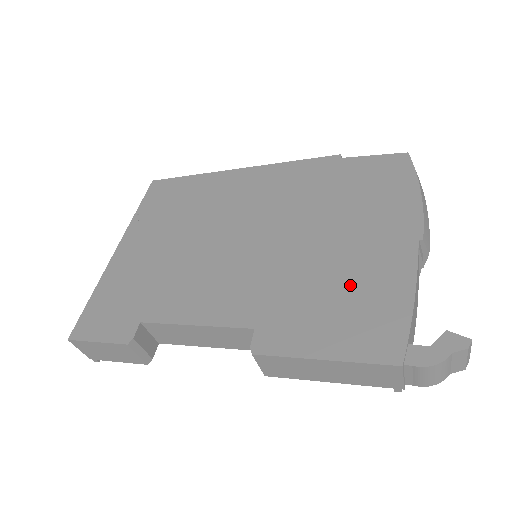
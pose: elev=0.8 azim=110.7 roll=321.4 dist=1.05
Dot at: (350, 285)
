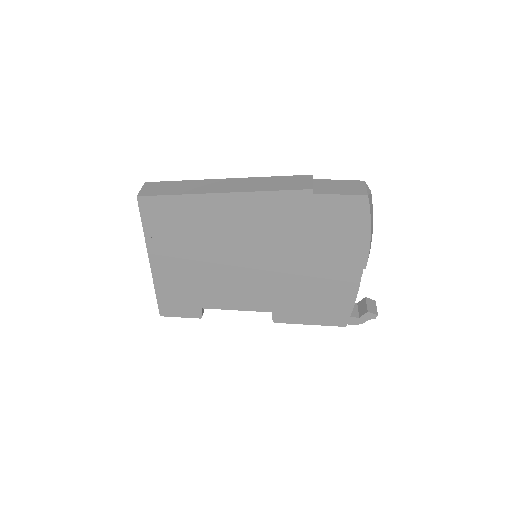
Dot at: (322, 293)
